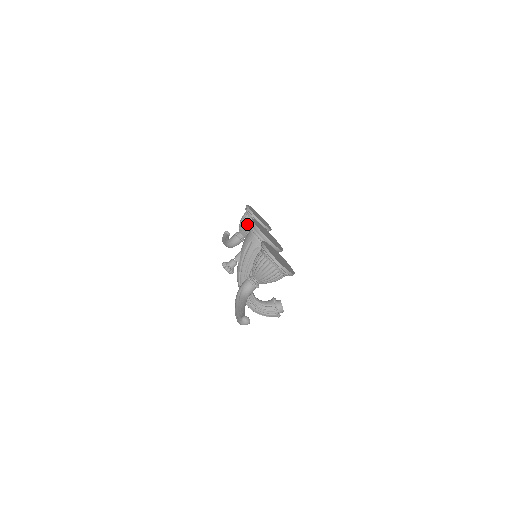
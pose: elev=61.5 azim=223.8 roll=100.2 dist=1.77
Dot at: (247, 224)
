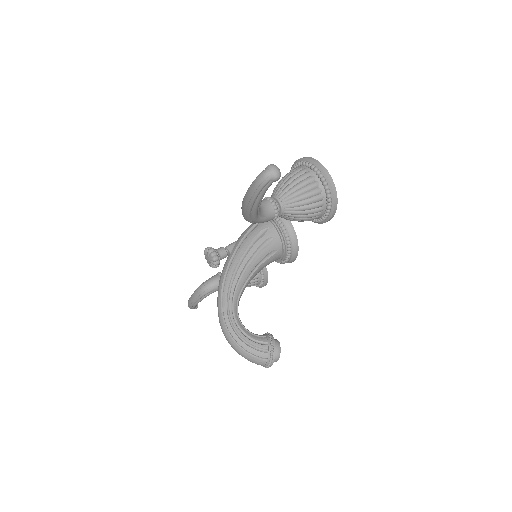
Dot at: occluded
